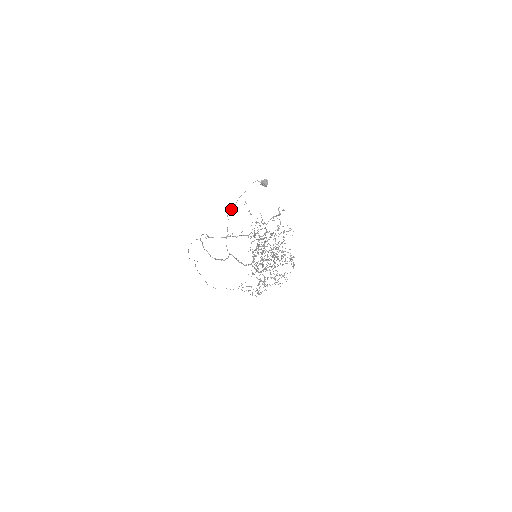
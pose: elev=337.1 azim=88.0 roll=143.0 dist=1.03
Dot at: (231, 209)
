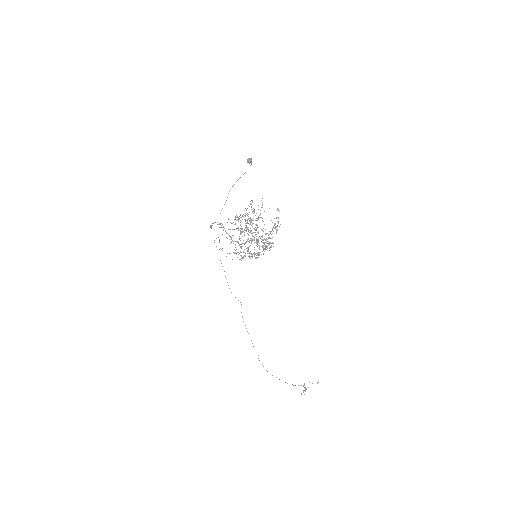
Dot at: occluded
